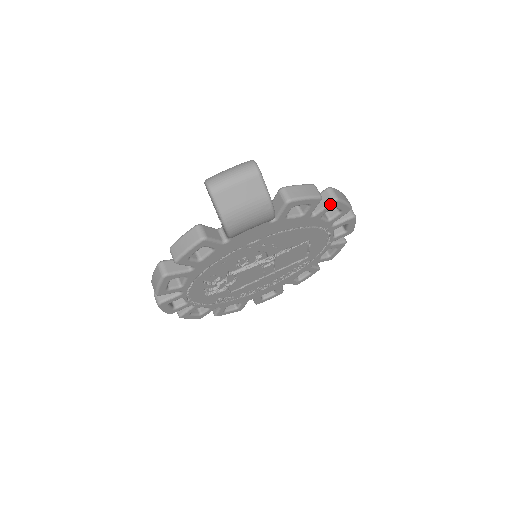
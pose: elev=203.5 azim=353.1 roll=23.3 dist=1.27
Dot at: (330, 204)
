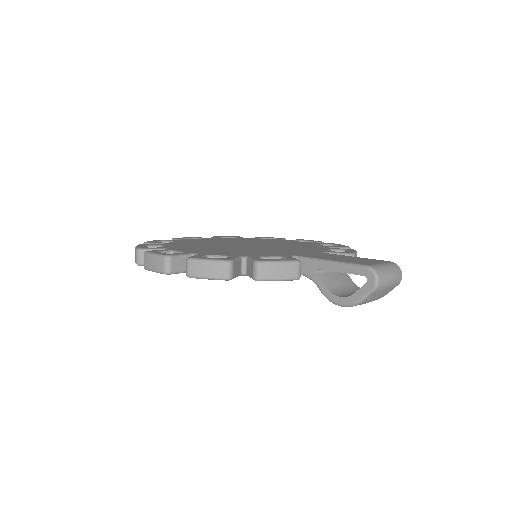
Dot at: occluded
